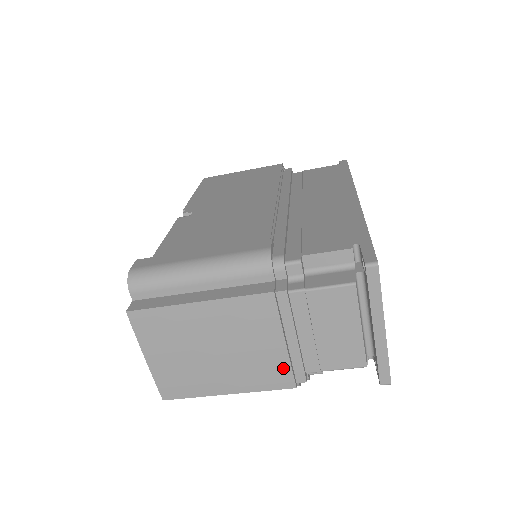
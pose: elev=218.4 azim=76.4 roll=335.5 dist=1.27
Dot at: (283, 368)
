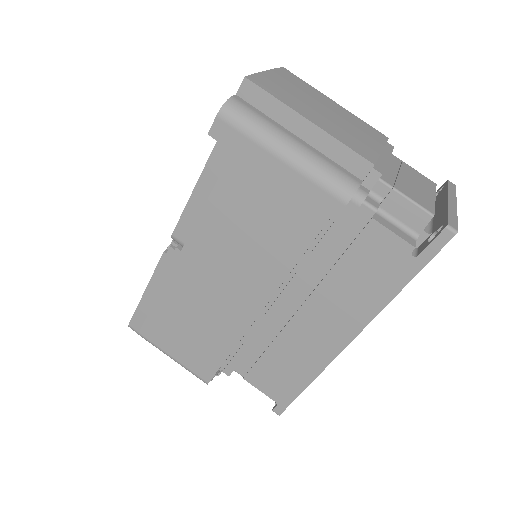
Dot at: (372, 152)
